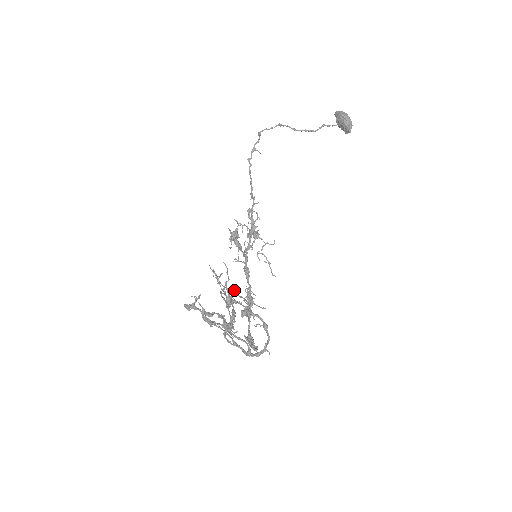
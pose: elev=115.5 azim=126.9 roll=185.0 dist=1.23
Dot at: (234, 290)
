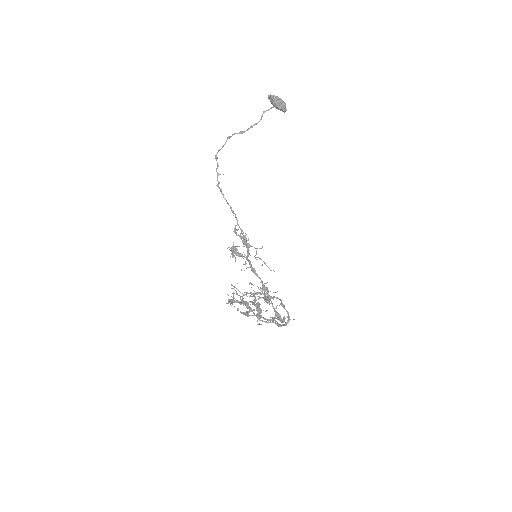
Dot at: (253, 285)
